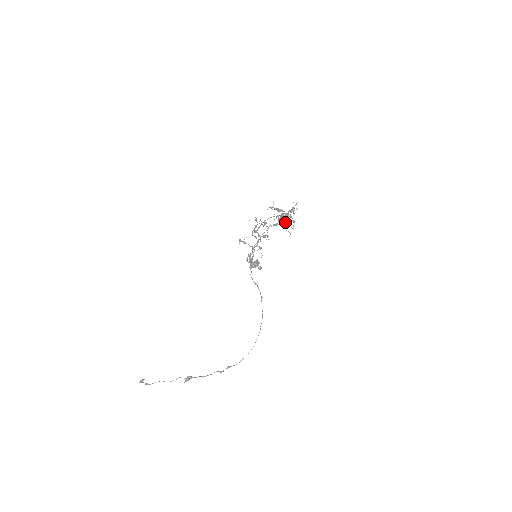
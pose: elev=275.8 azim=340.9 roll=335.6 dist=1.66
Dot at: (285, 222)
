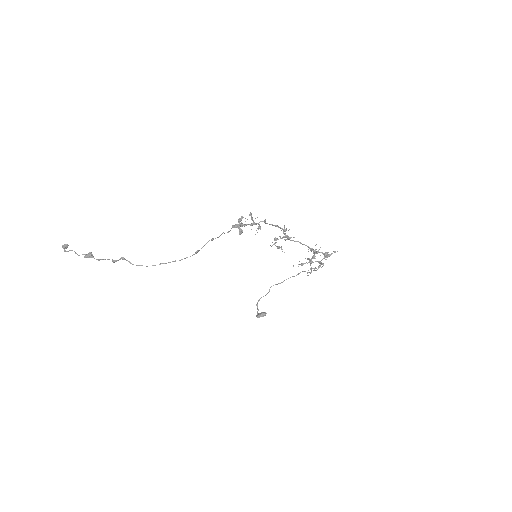
Dot at: occluded
